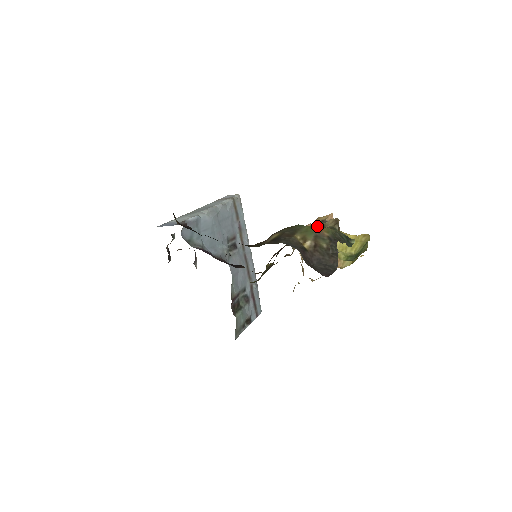
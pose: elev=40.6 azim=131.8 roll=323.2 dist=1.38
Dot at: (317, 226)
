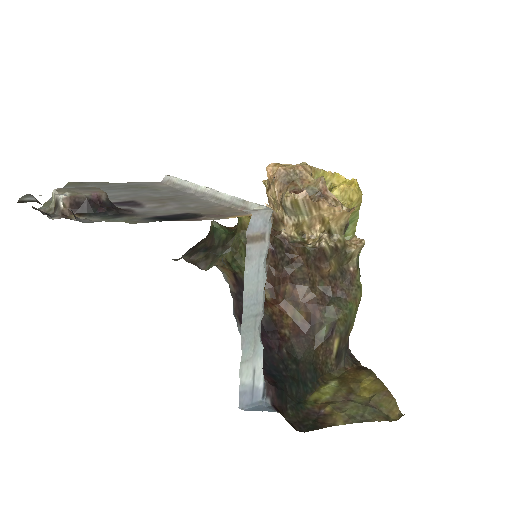
Dot at: (359, 300)
